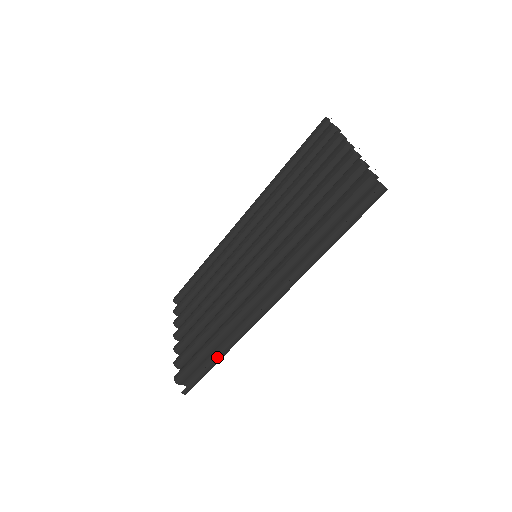
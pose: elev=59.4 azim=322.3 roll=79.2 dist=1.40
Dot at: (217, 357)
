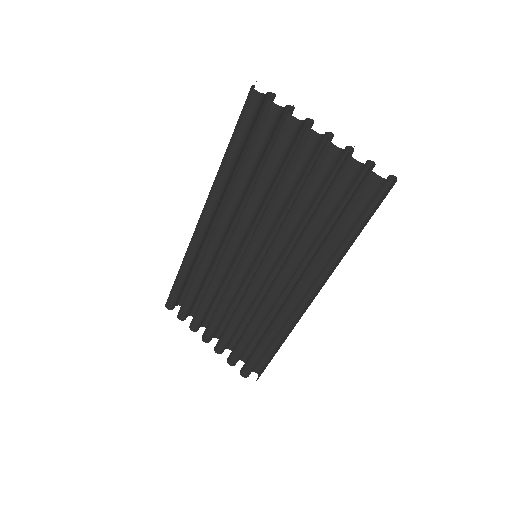
Dot at: (278, 349)
